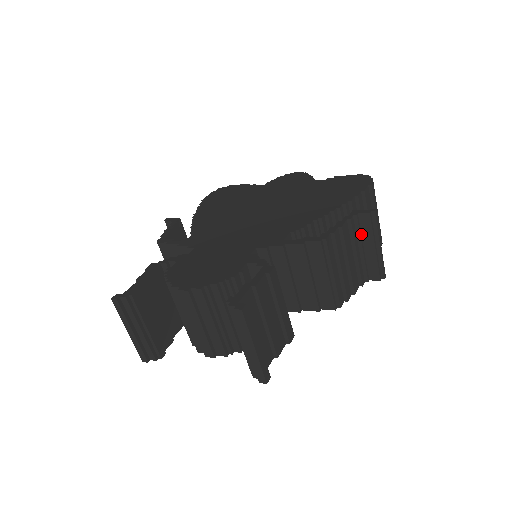
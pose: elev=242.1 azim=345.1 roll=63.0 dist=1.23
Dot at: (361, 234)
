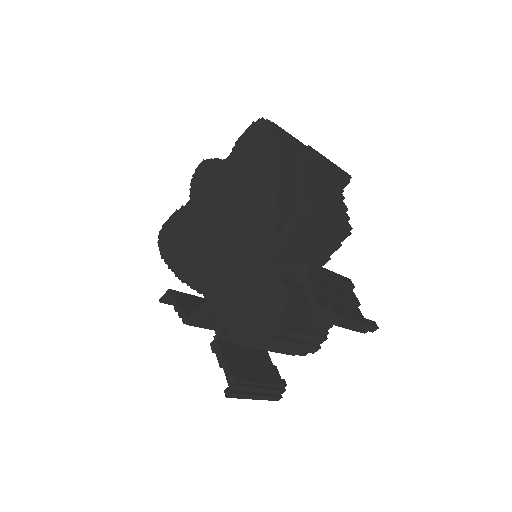
Dot at: (314, 170)
